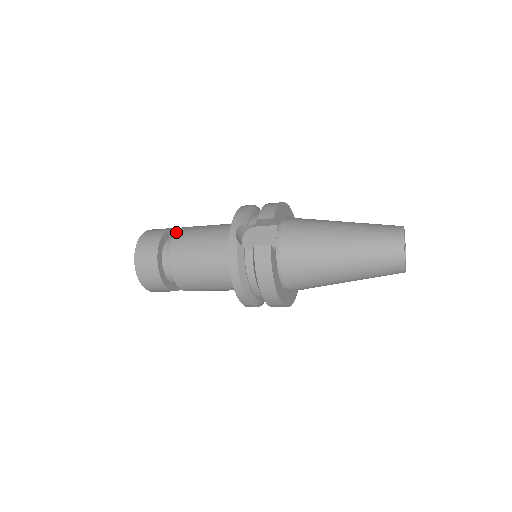
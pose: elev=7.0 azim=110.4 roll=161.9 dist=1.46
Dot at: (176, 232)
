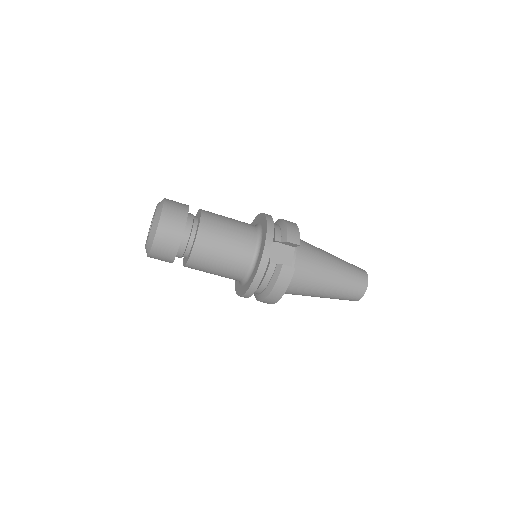
Dot at: (201, 218)
